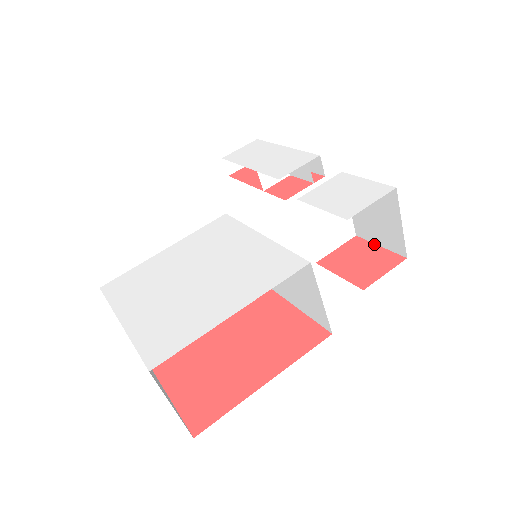
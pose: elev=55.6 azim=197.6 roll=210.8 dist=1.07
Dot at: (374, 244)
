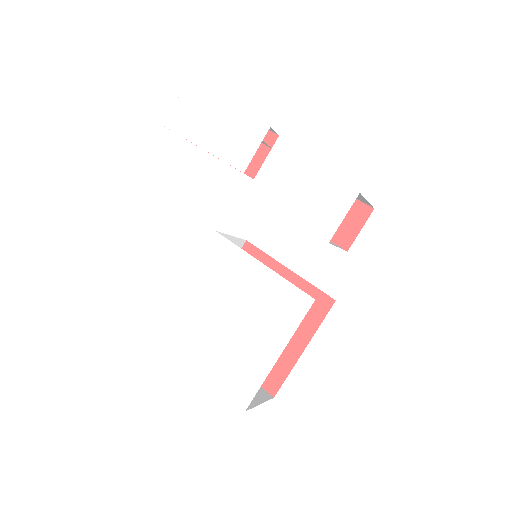
Dot at: occluded
